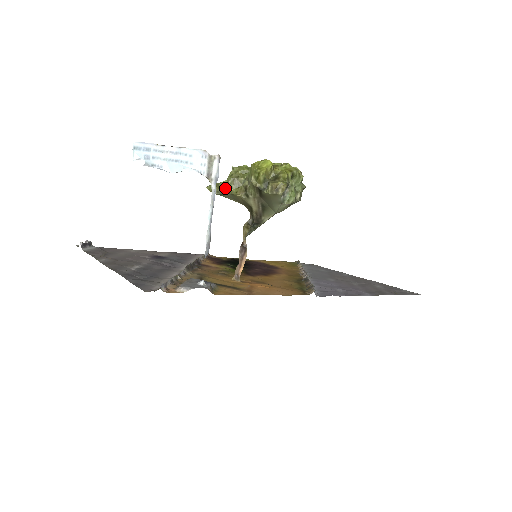
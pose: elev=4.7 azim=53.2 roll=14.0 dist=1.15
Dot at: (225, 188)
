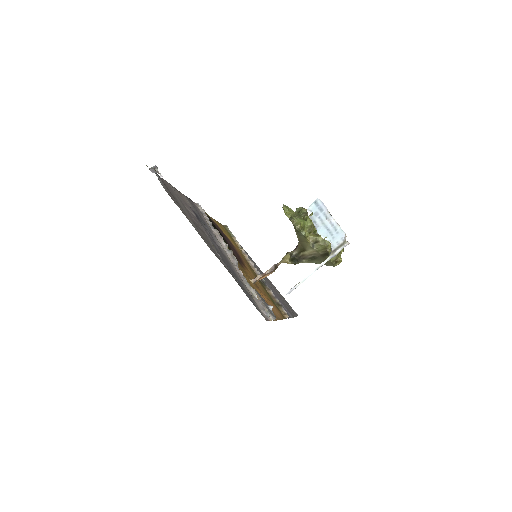
Dot at: (304, 229)
